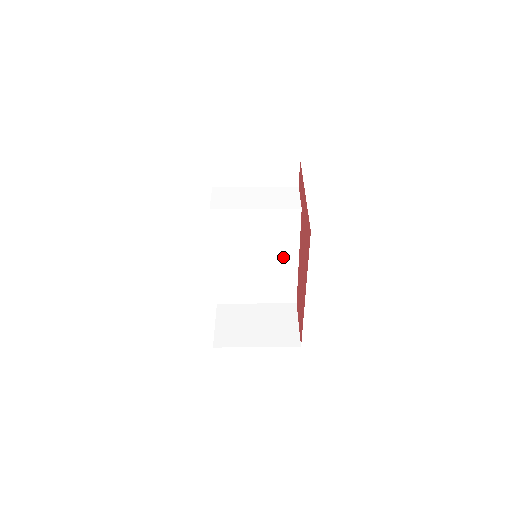
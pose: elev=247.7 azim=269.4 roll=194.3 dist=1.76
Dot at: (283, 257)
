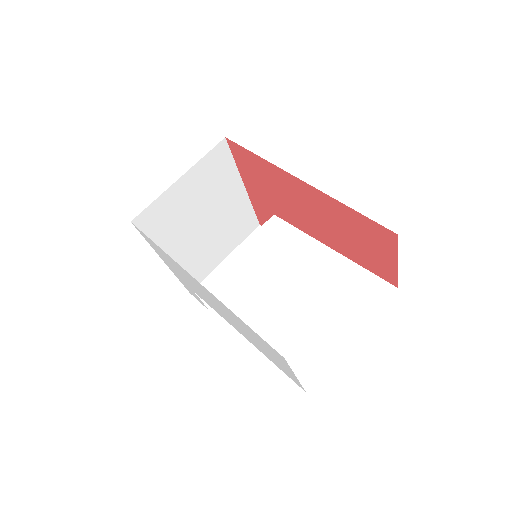
Dot at: (311, 261)
